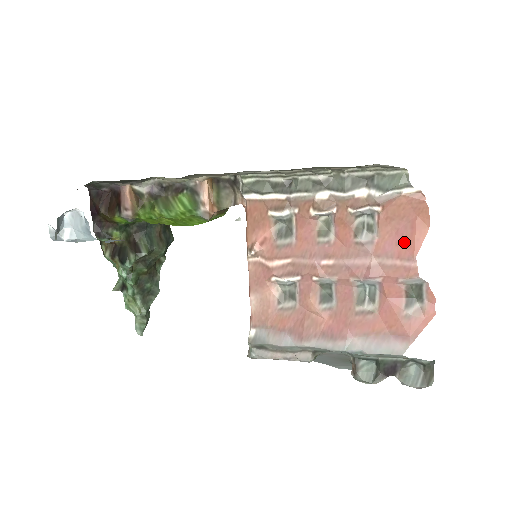
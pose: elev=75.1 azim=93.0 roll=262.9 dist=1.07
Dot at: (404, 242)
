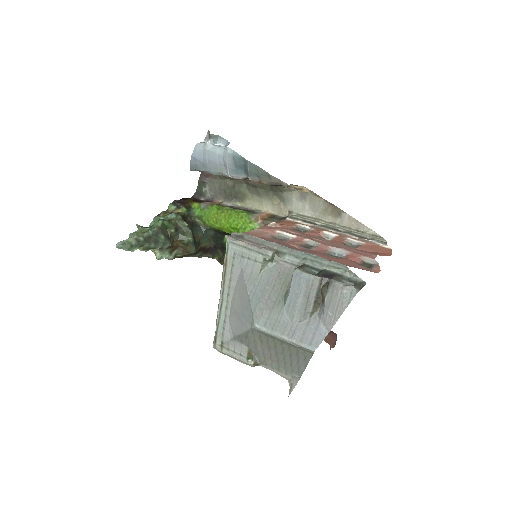
Dot at: (372, 253)
